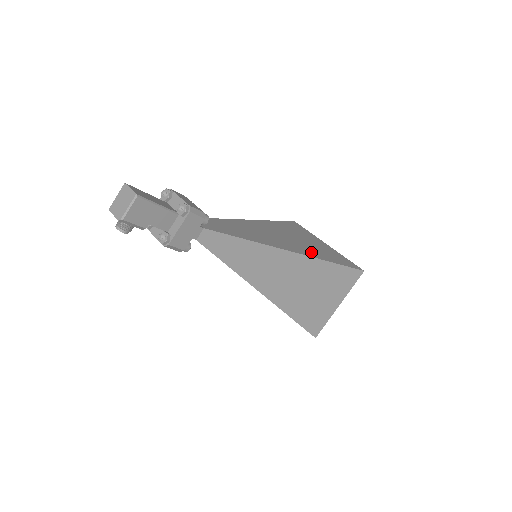
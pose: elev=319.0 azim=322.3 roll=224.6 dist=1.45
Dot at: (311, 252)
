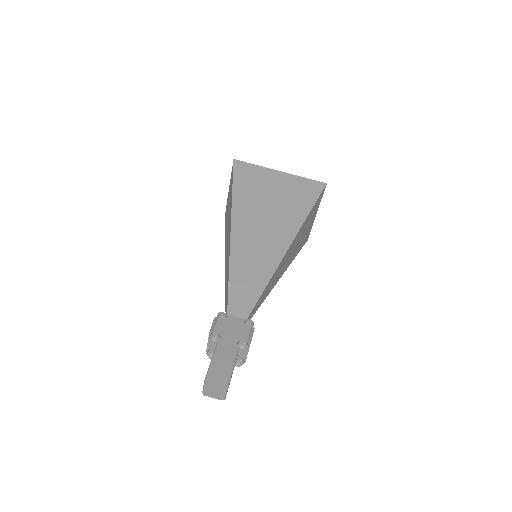
Dot at: (292, 219)
